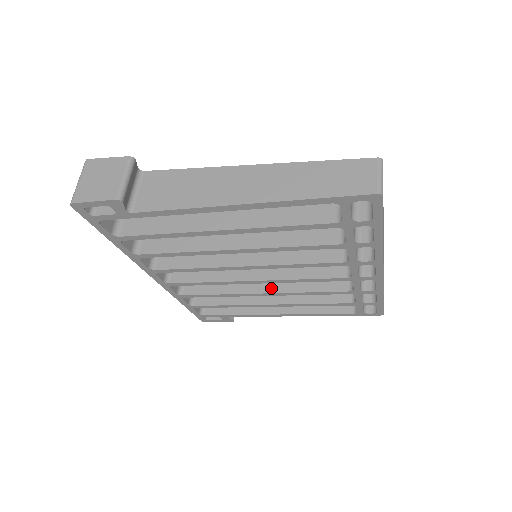
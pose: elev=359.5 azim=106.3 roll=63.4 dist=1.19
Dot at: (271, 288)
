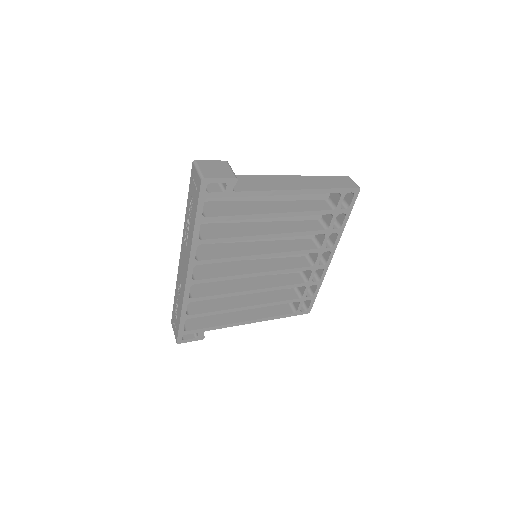
Dot at: (256, 287)
